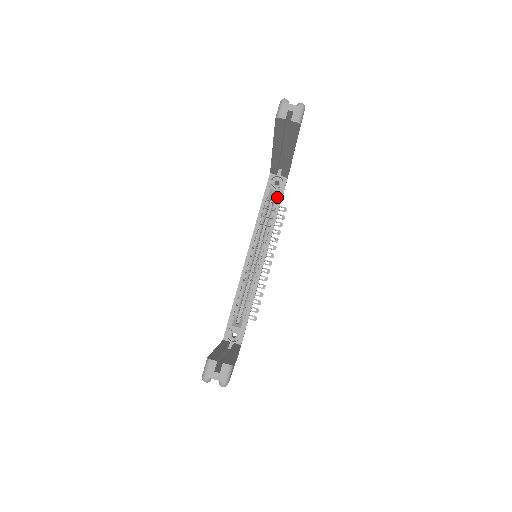
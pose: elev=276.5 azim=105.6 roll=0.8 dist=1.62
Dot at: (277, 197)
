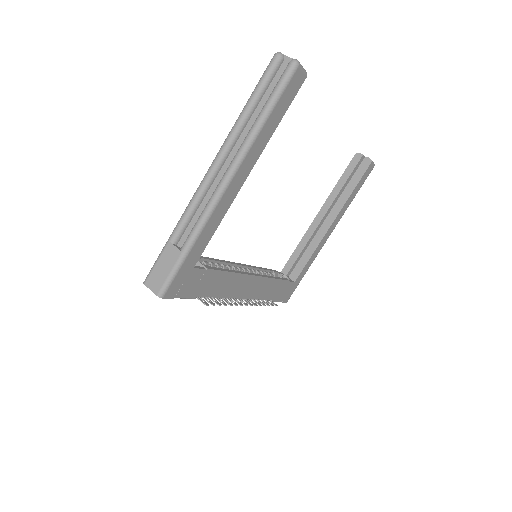
Dot at: (282, 277)
